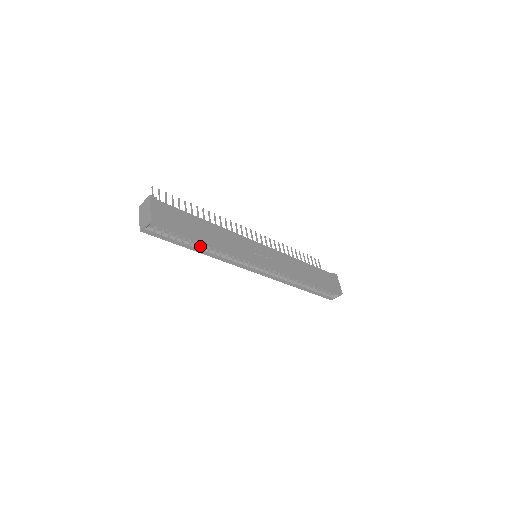
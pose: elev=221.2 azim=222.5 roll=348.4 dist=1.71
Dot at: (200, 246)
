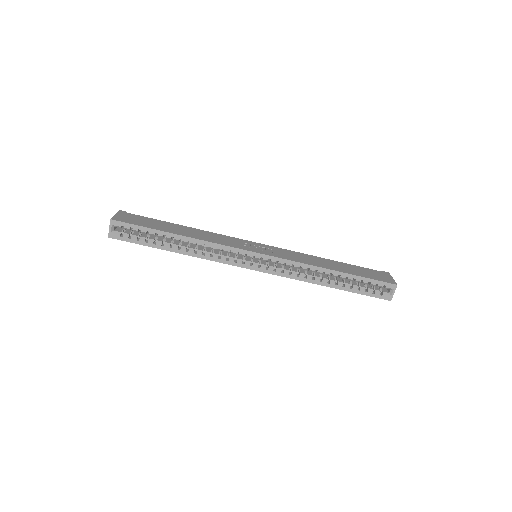
Dot at: (176, 245)
